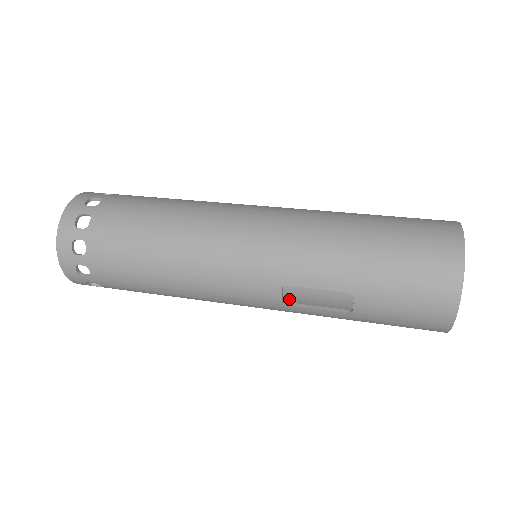
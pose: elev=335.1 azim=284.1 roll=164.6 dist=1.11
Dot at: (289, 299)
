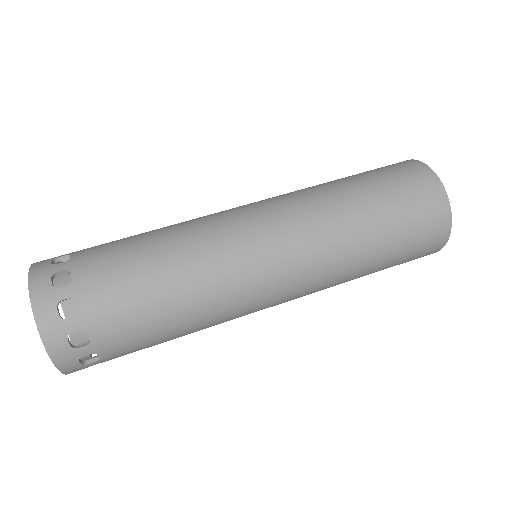
Dot at: occluded
